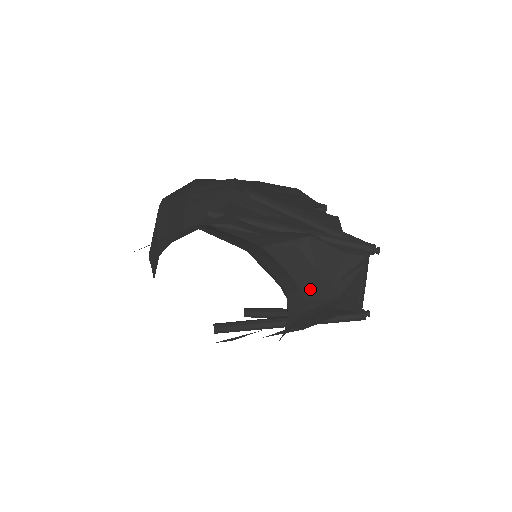
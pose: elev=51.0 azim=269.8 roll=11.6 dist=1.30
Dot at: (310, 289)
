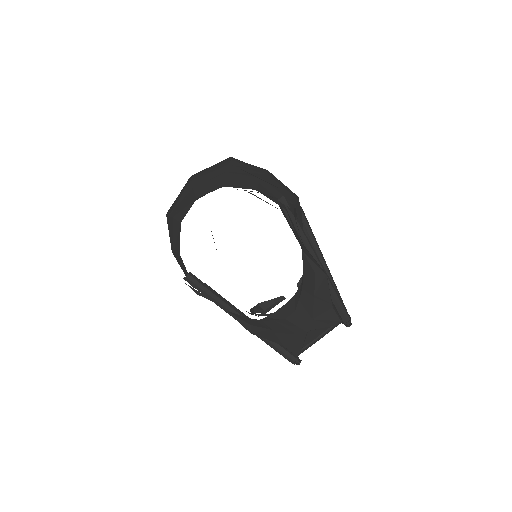
Dot at: (302, 307)
